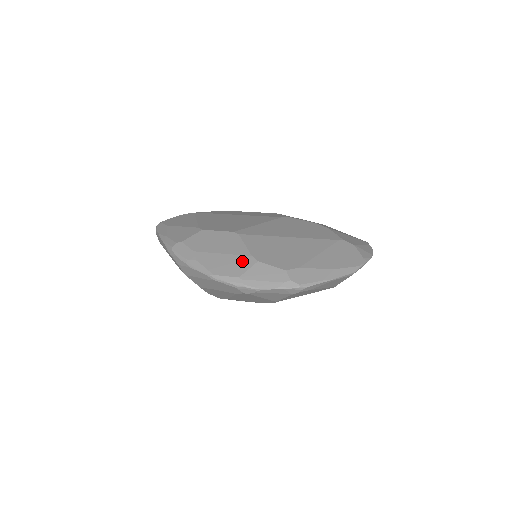
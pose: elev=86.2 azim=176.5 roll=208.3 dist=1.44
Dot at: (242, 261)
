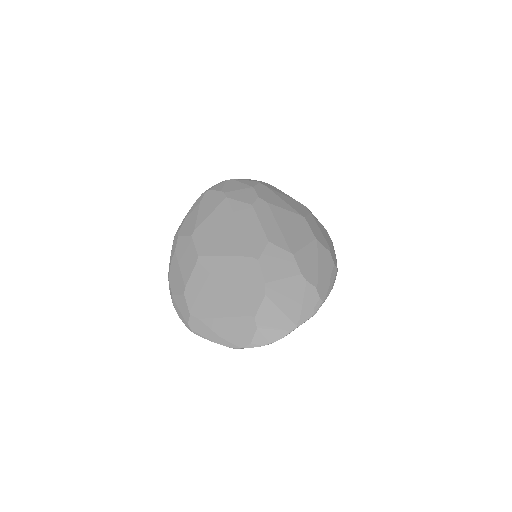
Dot at: (180, 285)
